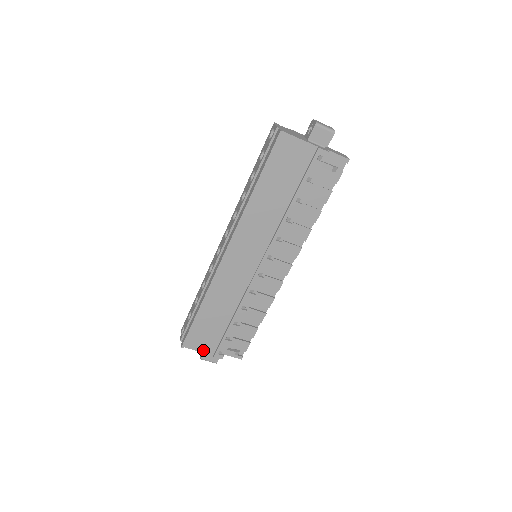
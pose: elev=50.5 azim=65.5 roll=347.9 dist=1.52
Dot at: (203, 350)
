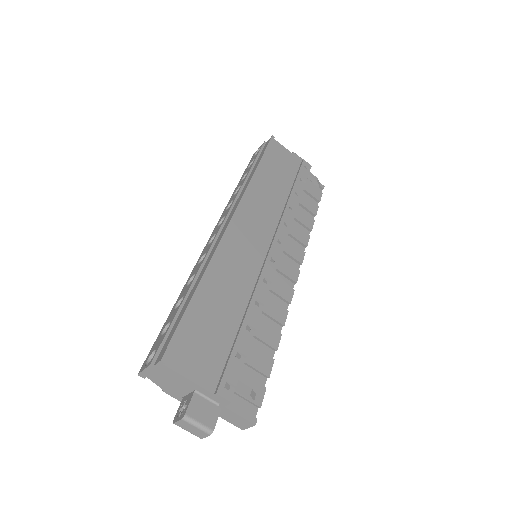
Dot at: (197, 378)
